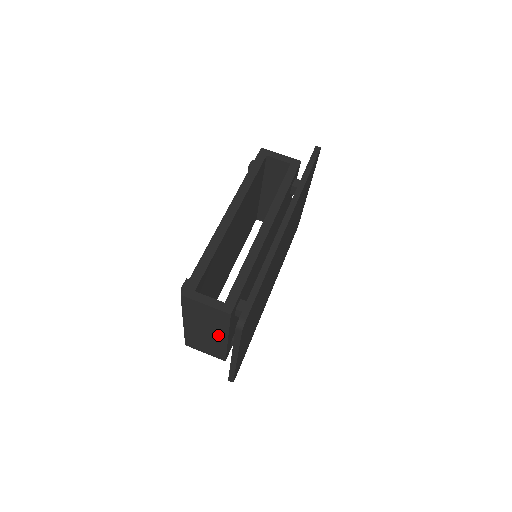
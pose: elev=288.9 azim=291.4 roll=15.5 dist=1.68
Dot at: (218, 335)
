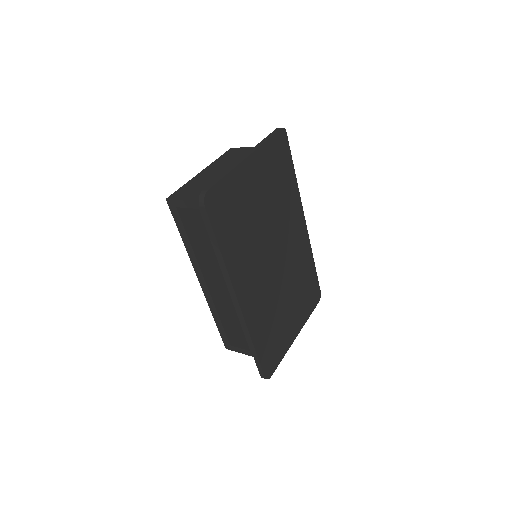
Dot at: occluded
